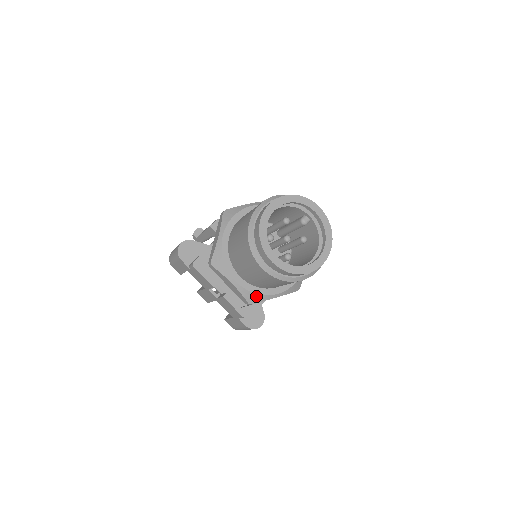
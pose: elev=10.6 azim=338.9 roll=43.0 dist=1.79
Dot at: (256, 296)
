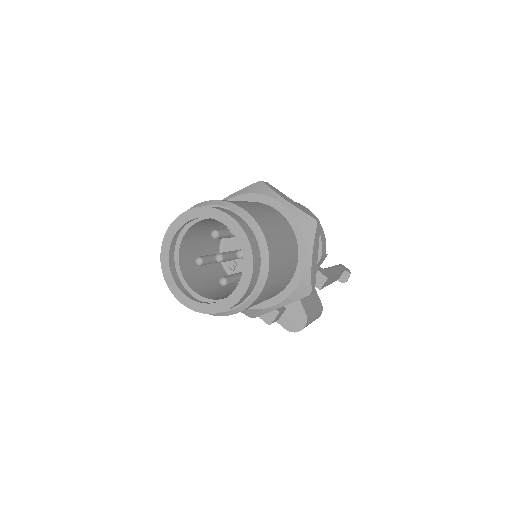
Dot at: (250, 311)
